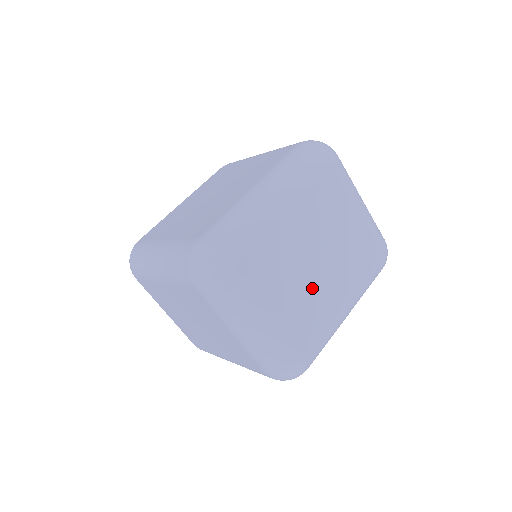
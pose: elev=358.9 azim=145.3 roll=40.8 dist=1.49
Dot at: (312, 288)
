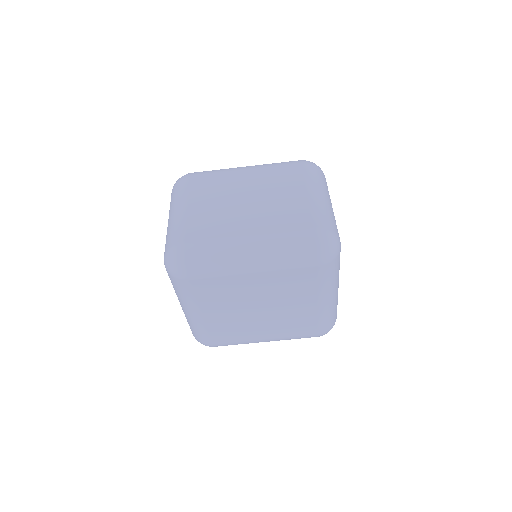
Dot at: (227, 212)
